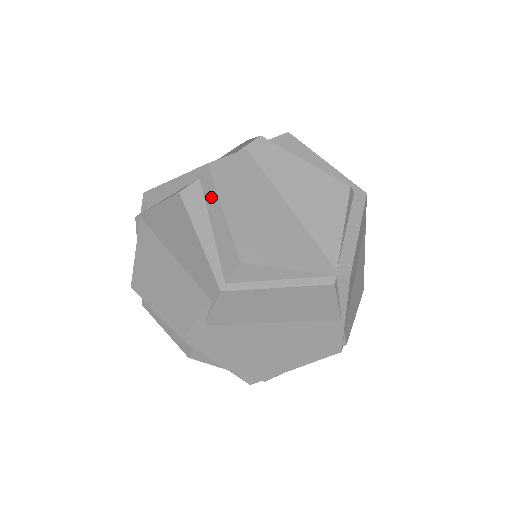
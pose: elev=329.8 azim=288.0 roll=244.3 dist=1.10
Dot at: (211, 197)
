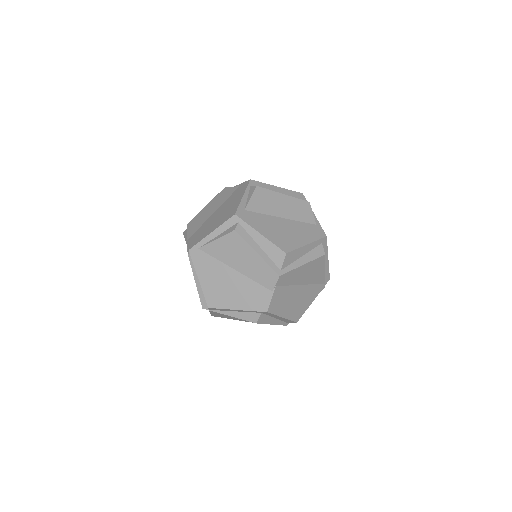
Dot at: occluded
